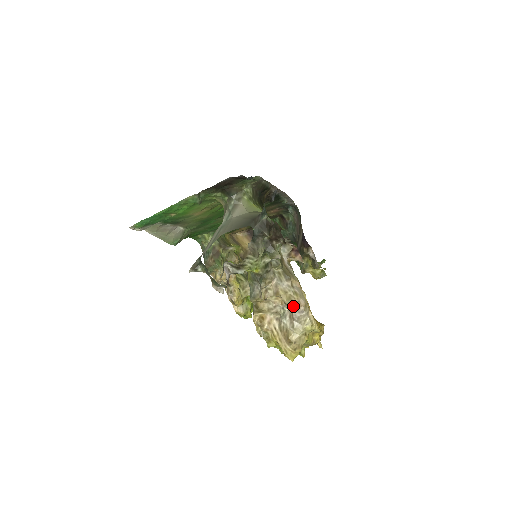
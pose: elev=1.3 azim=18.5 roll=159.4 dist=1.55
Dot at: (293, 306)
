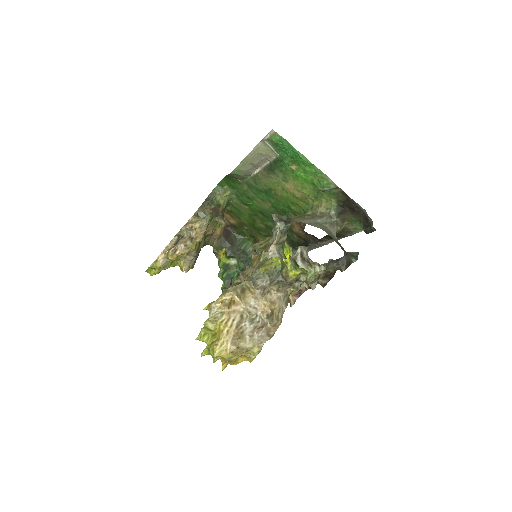
Dot at: (271, 325)
